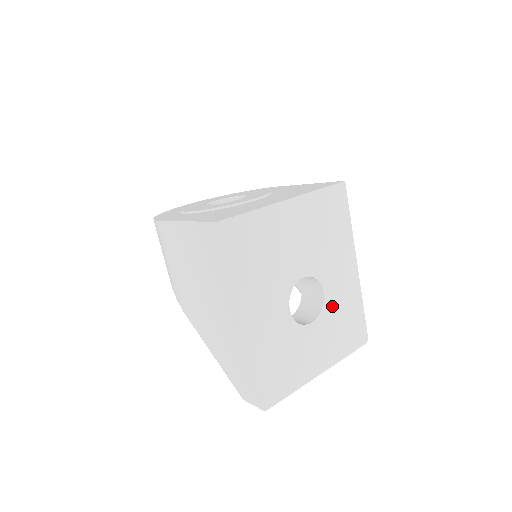
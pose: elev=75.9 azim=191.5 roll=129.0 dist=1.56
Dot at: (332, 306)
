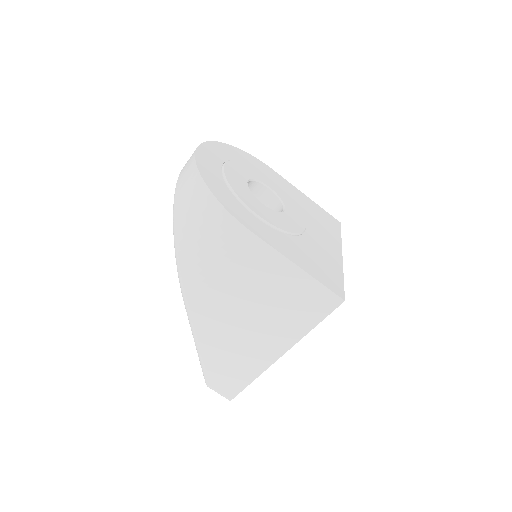
Dot at: occluded
